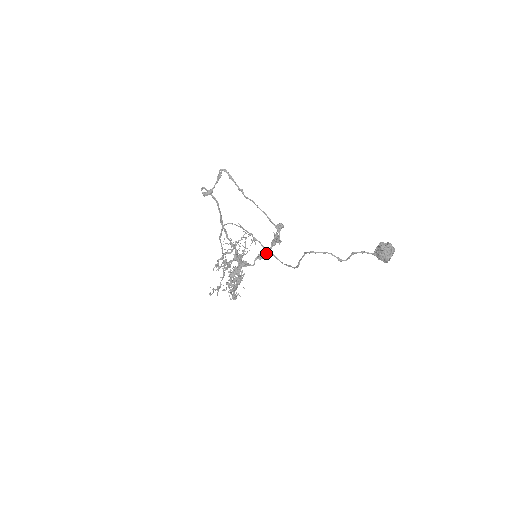
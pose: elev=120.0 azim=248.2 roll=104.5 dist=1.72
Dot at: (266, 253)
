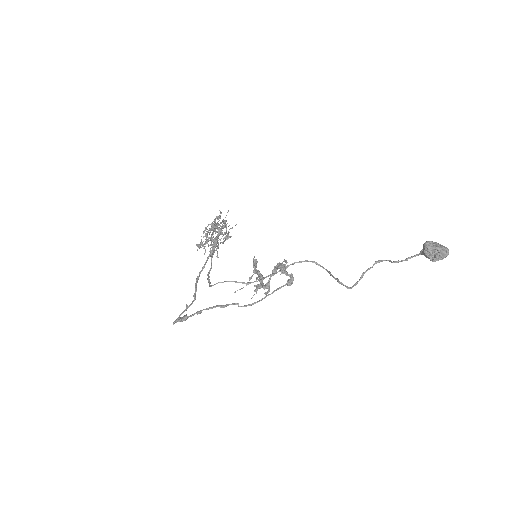
Dot at: (276, 268)
